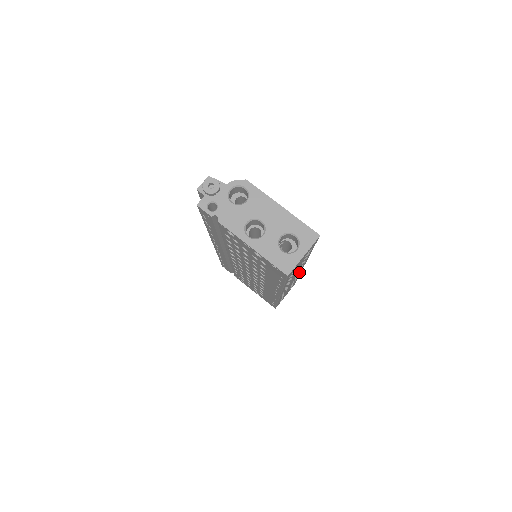
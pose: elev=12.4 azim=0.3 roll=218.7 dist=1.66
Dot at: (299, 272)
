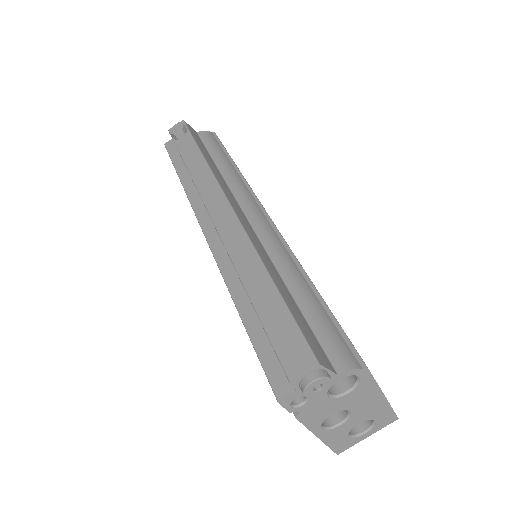
Dot at: occluded
